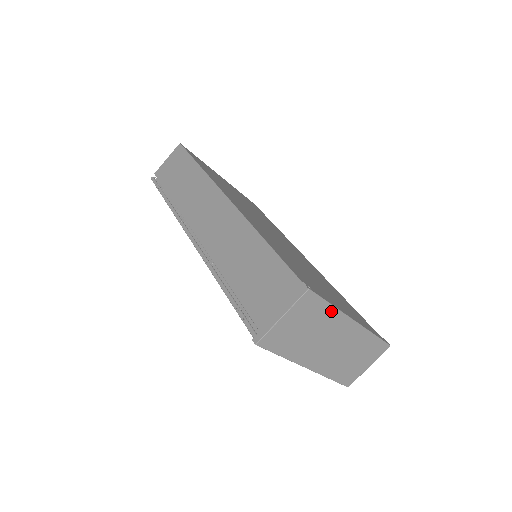
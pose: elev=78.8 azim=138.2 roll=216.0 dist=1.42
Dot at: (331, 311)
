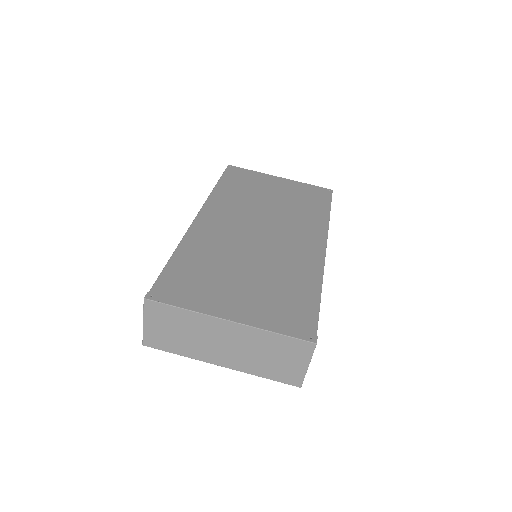
Dot at: (188, 314)
